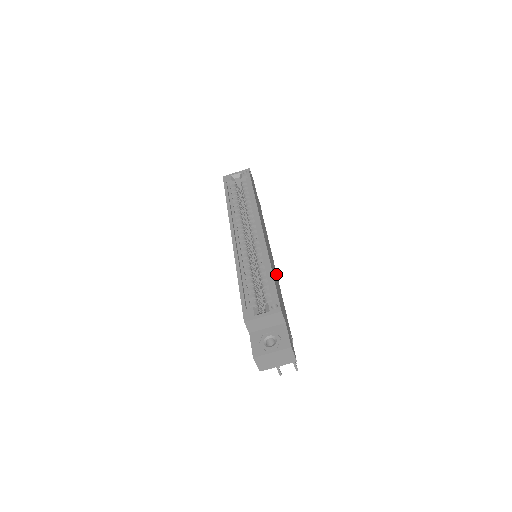
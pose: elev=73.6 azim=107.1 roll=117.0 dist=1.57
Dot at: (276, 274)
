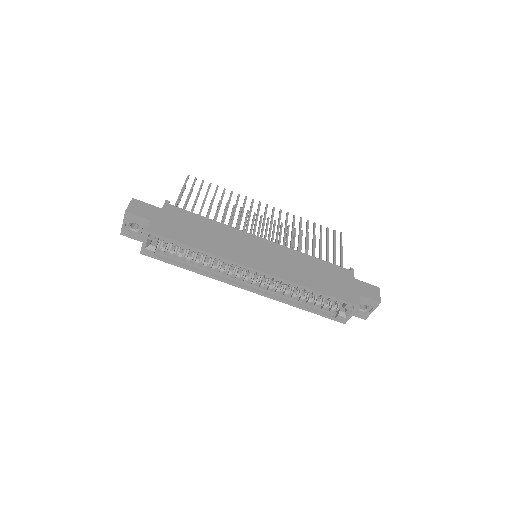
Dot at: (287, 251)
